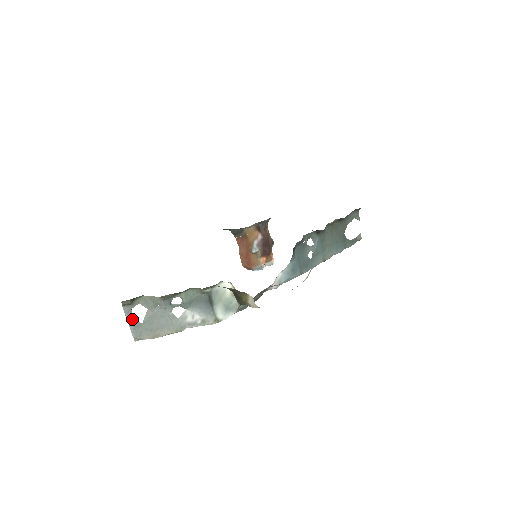
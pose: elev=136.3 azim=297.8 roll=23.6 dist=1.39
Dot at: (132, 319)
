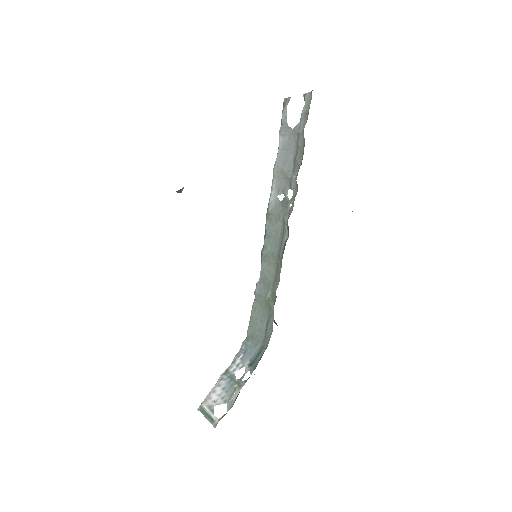
Dot at: (213, 417)
